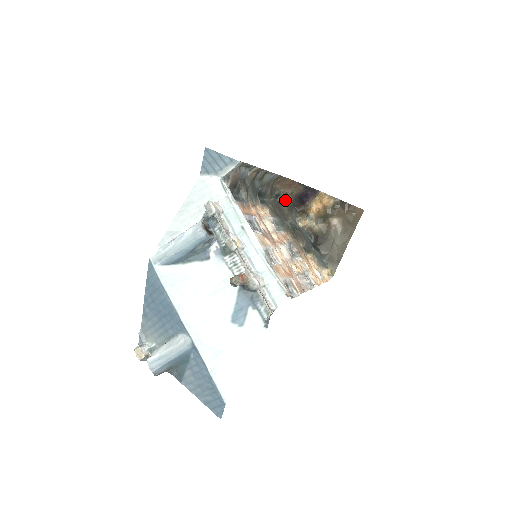
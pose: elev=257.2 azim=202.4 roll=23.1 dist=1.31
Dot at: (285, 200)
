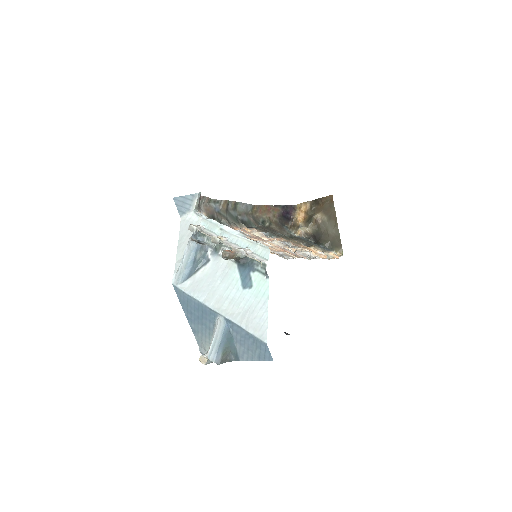
Dot at: (272, 223)
